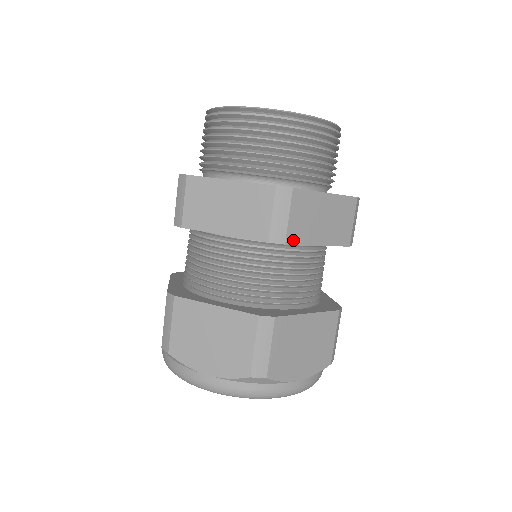
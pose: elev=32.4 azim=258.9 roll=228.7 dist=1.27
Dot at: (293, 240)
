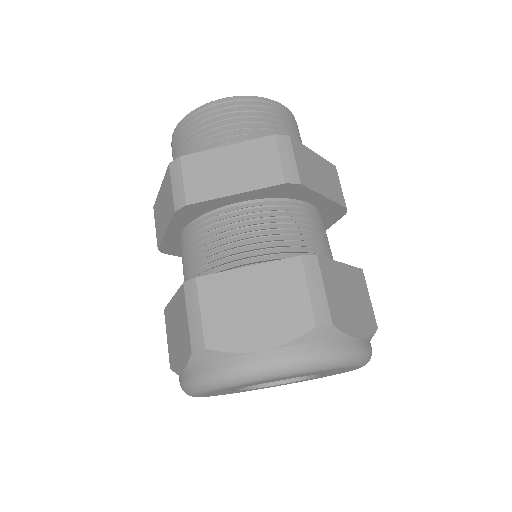
Dot at: (196, 199)
